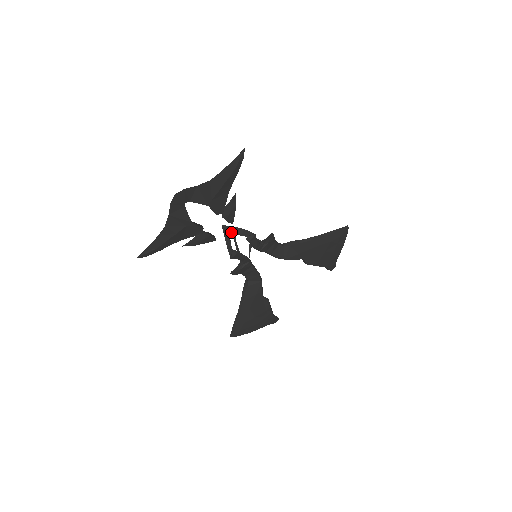
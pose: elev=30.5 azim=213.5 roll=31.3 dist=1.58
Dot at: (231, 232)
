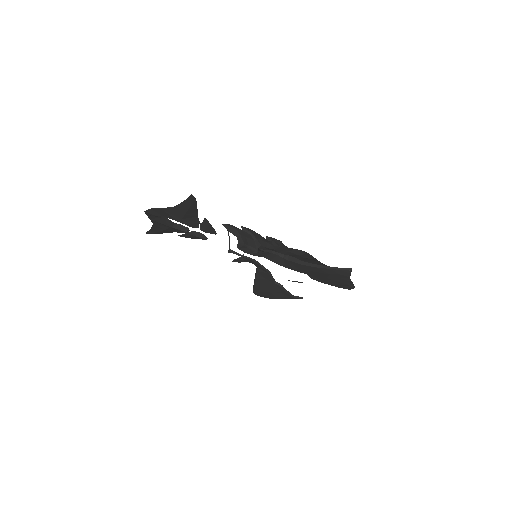
Dot at: (230, 232)
